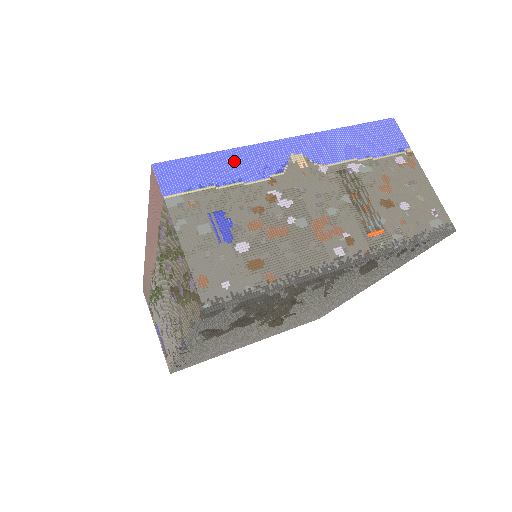
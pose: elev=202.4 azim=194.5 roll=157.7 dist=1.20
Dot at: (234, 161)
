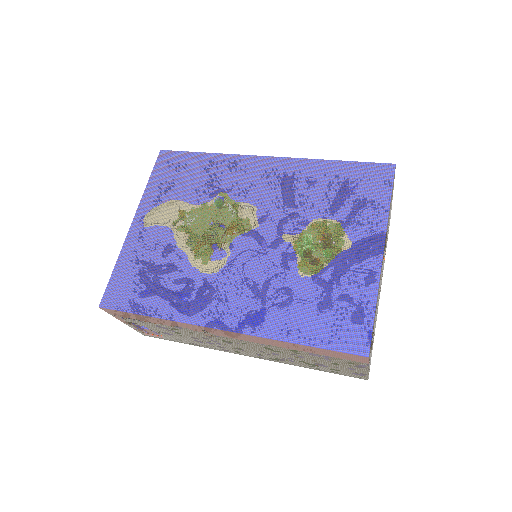
Dot at: occluded
